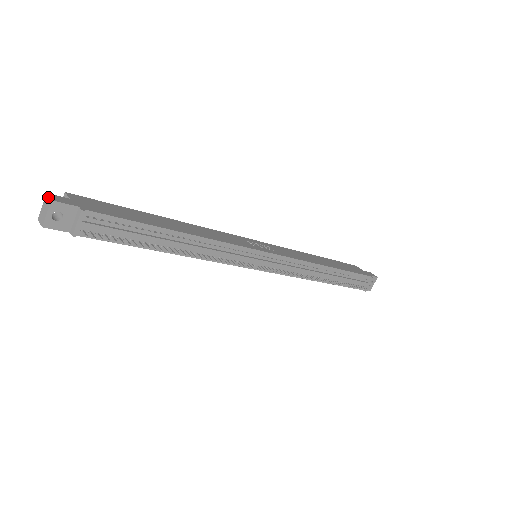
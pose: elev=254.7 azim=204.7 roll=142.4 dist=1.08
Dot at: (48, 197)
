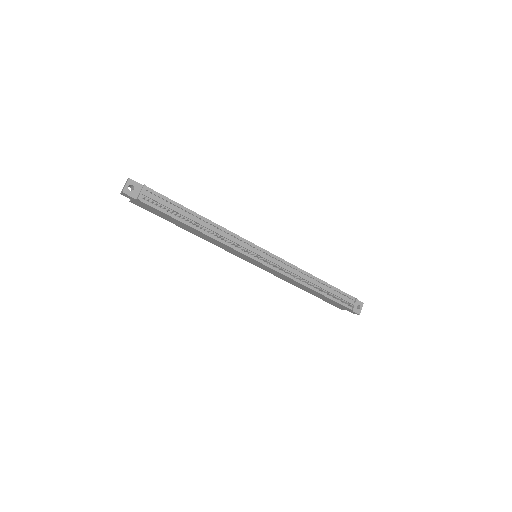
Dot at: (127, 179)
